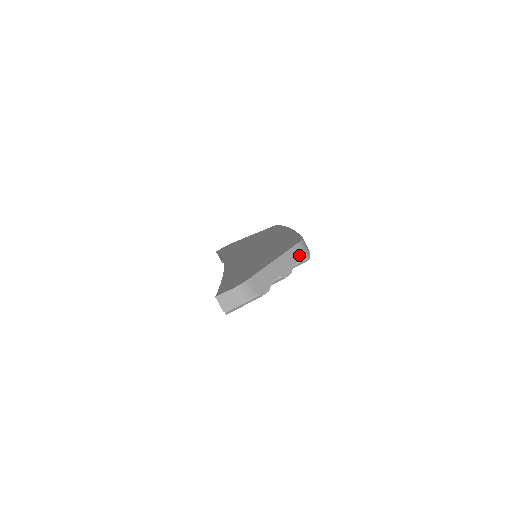
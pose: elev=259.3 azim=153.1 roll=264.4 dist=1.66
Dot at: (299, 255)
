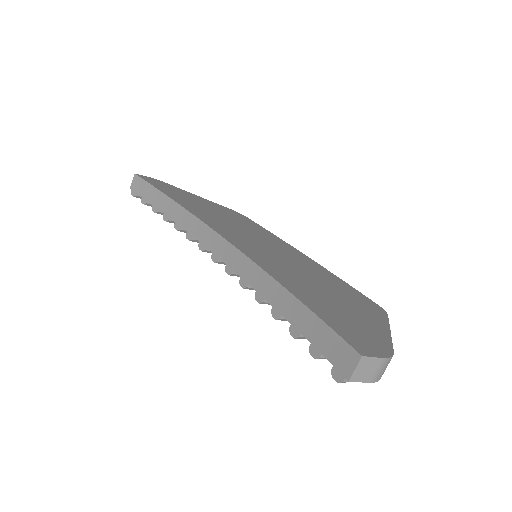
Dot at: occluded
